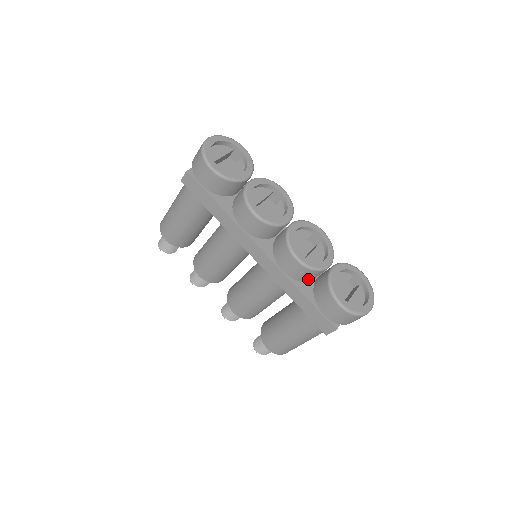
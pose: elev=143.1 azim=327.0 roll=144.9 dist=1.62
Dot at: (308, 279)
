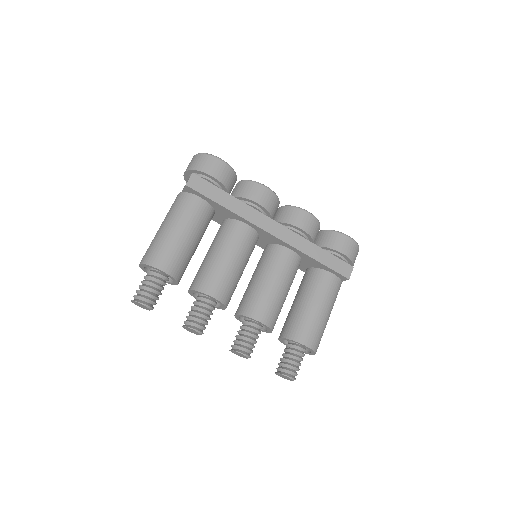
Dot at: (315, 238)
